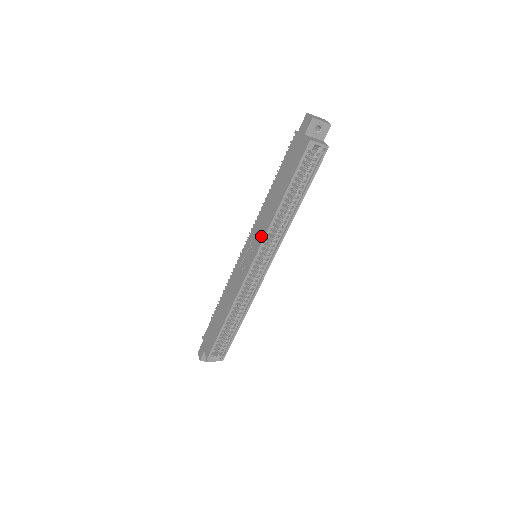
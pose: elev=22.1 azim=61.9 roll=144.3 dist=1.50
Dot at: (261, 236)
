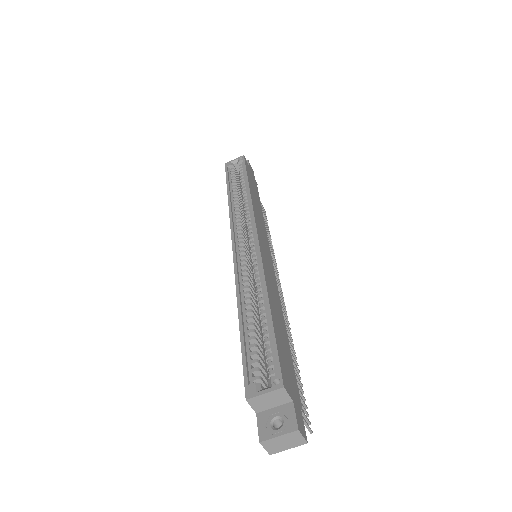
Dot at: occluded
